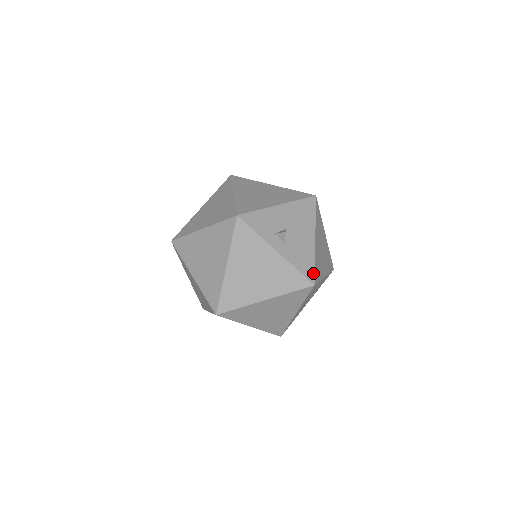
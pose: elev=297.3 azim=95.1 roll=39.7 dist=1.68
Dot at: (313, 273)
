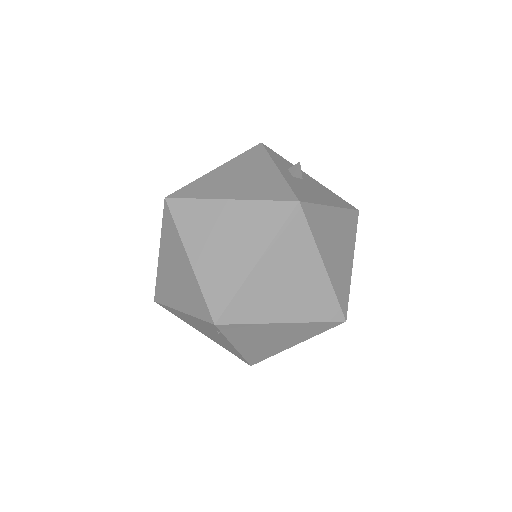
Dot at: (306, 201)
